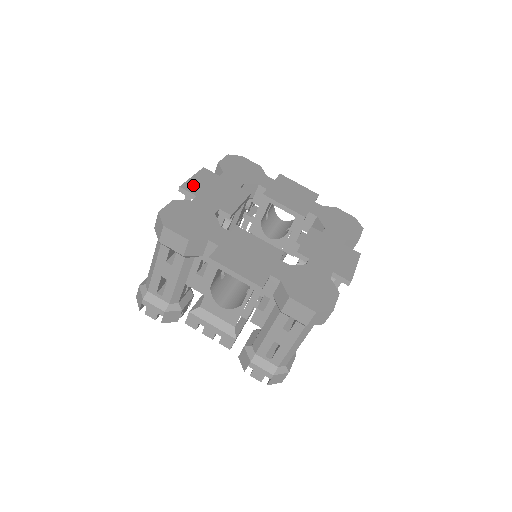
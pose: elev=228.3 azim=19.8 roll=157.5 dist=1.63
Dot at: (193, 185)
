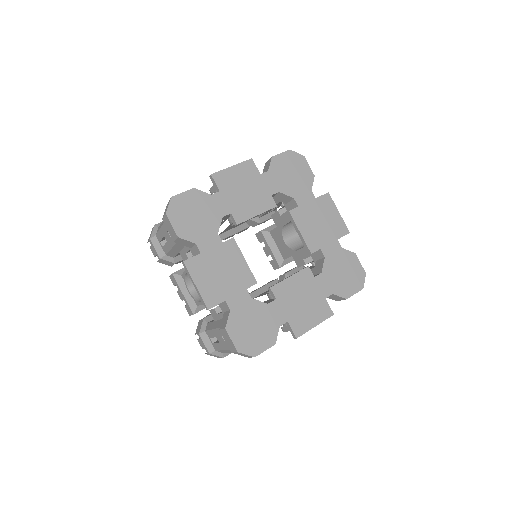
Dot at: (209, 294)
